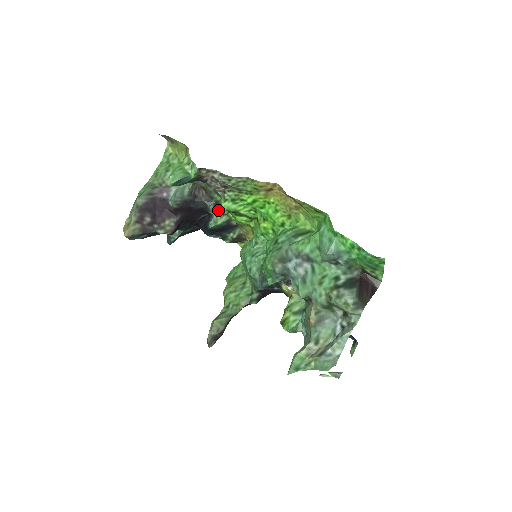
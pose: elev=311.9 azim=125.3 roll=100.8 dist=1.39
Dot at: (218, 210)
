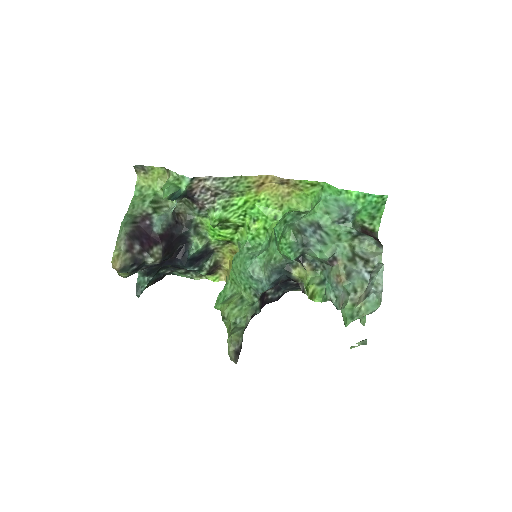
Dot at: (197, 234)
